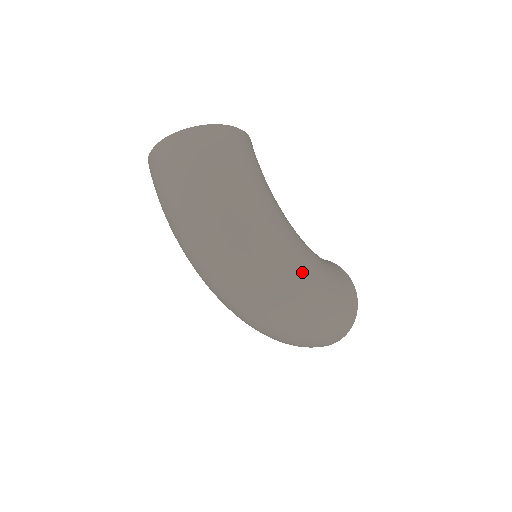
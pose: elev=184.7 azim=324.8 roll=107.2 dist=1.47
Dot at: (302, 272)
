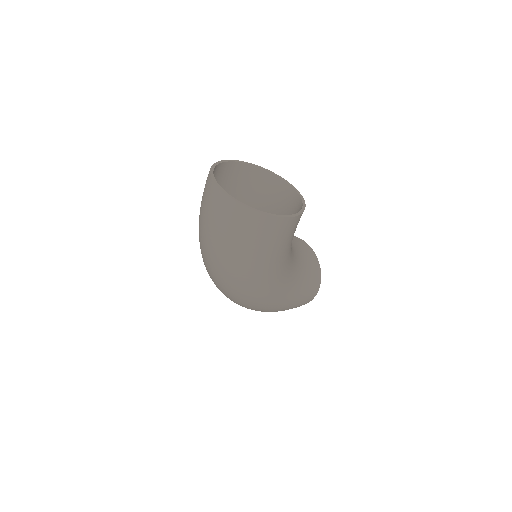
Dot at: (269, 303)
